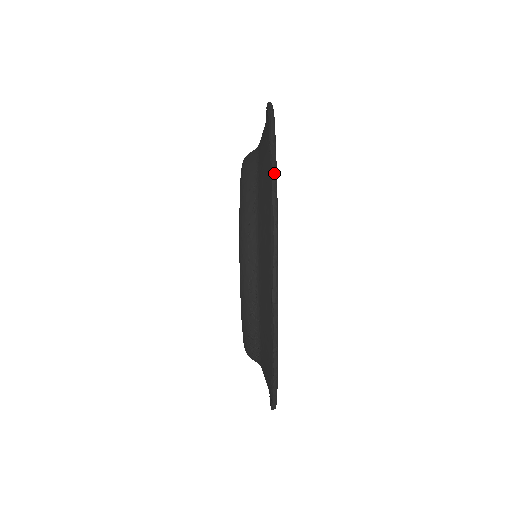
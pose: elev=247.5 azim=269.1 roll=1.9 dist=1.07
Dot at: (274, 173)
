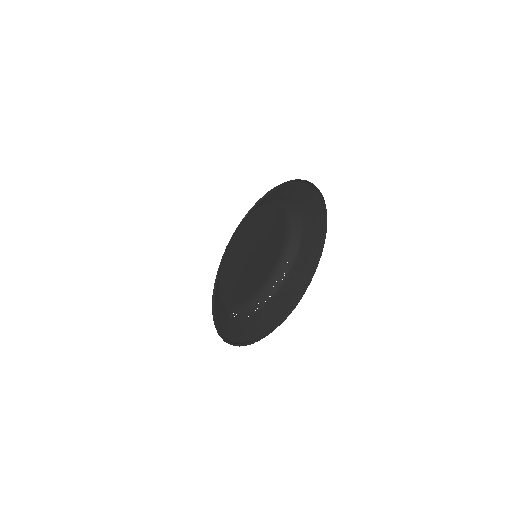
Dot at: occluded
